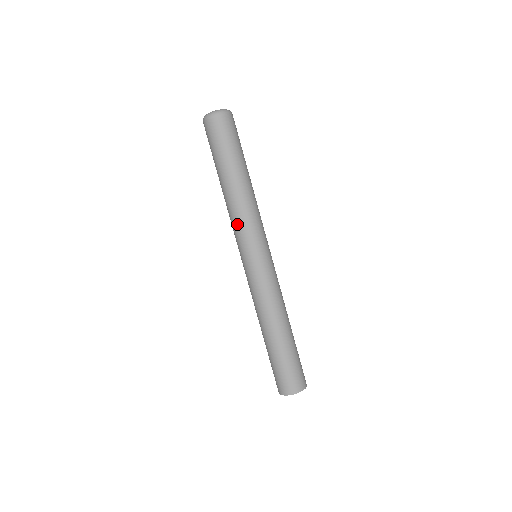
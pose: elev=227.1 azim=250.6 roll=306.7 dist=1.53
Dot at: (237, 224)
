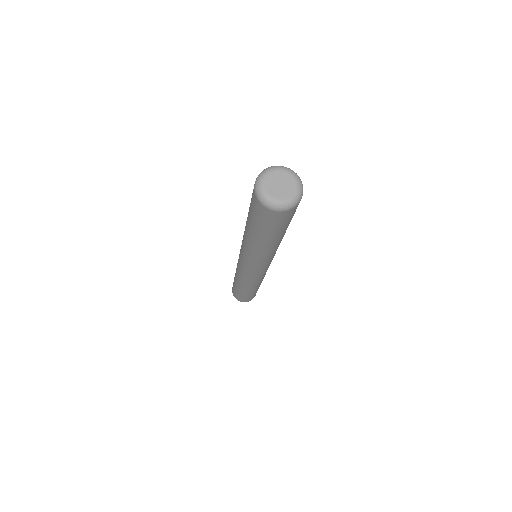
Dot at: (252, 259)
